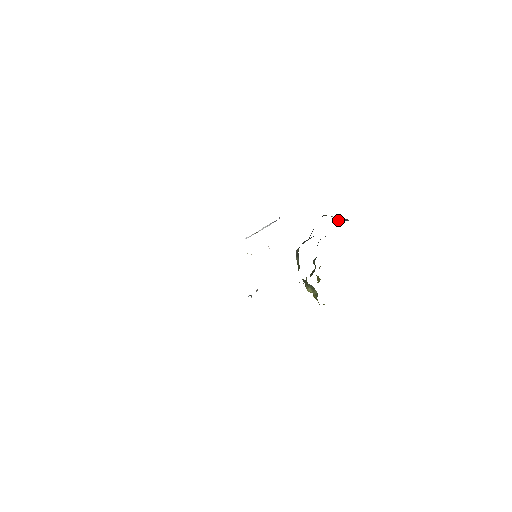
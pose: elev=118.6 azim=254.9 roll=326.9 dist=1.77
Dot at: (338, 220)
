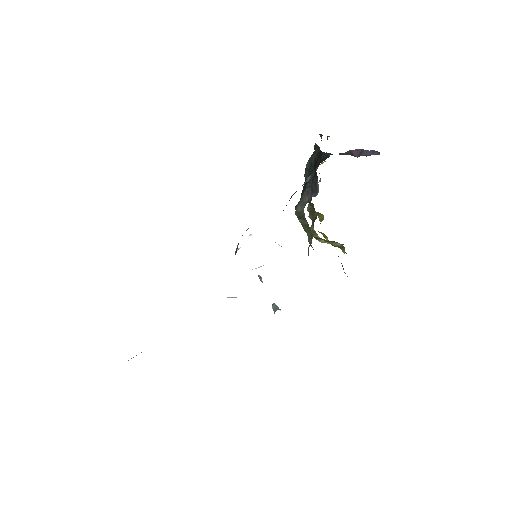
Dot at: (354, 155)
